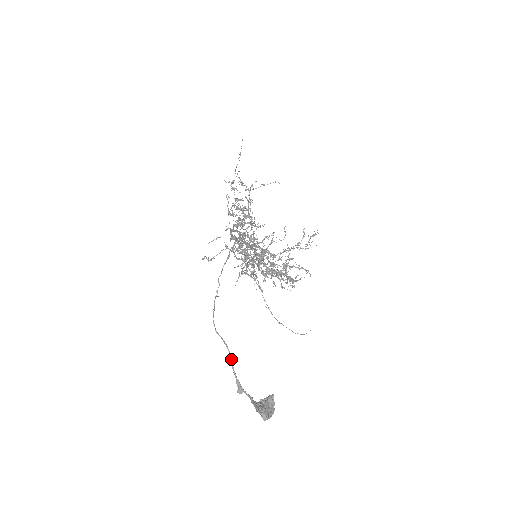
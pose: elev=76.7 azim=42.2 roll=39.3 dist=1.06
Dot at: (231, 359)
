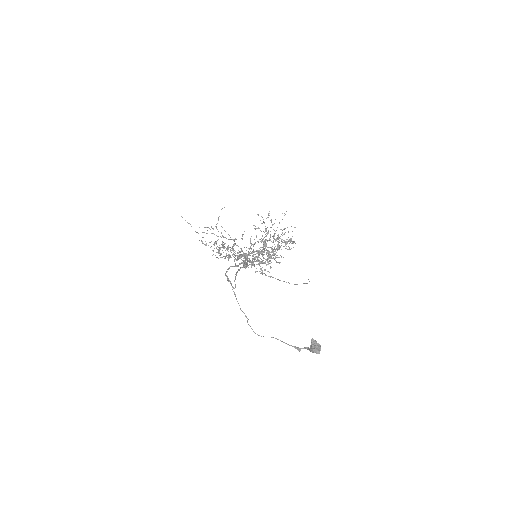
Dot at: (281, 341)
